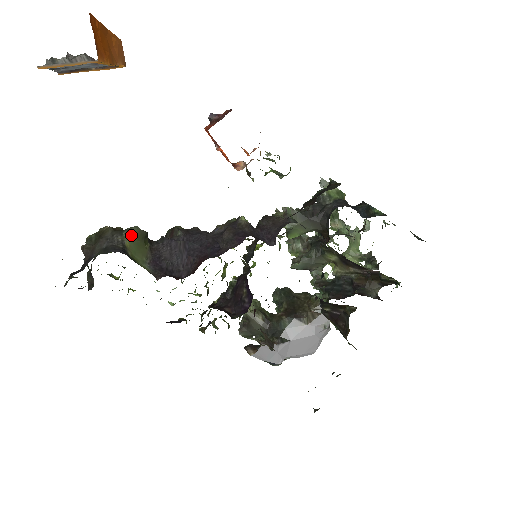
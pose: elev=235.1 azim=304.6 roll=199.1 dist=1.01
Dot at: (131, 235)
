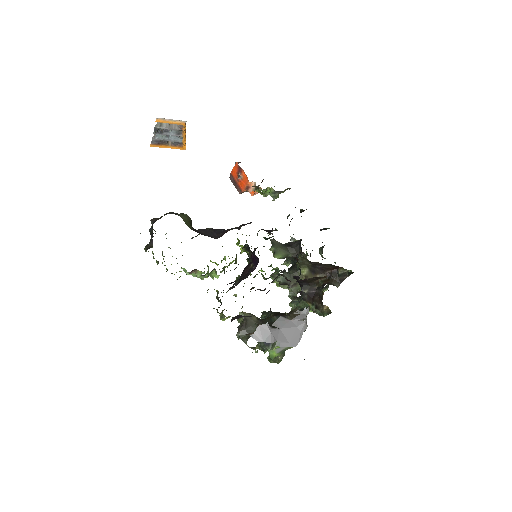
Dot at: (184, 216)
